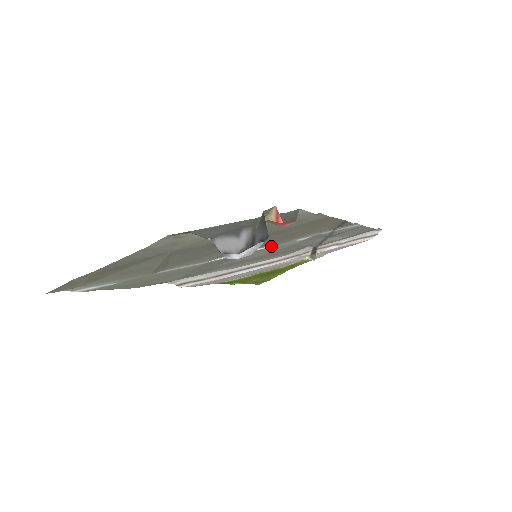
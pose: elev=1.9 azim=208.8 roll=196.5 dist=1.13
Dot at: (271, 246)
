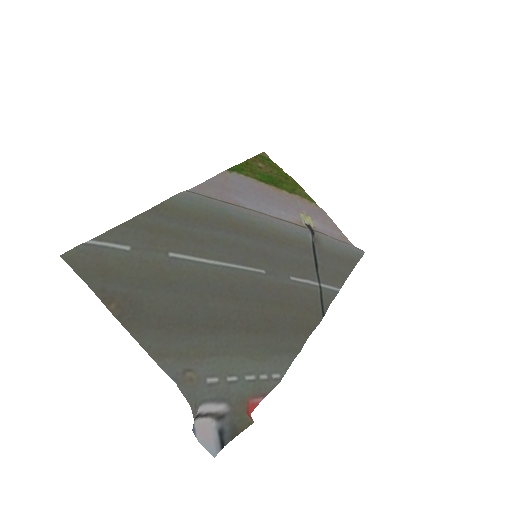
Dot at: (269, 273)
